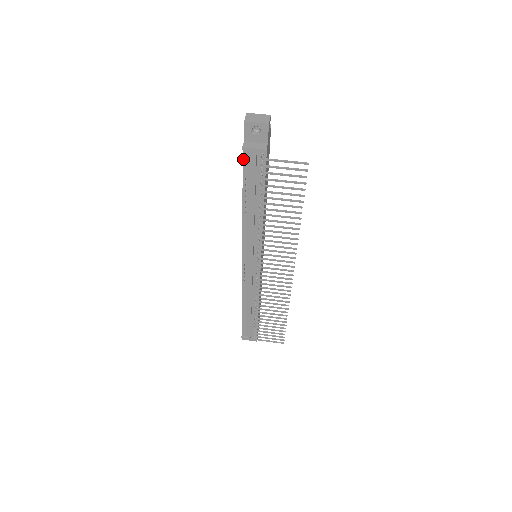
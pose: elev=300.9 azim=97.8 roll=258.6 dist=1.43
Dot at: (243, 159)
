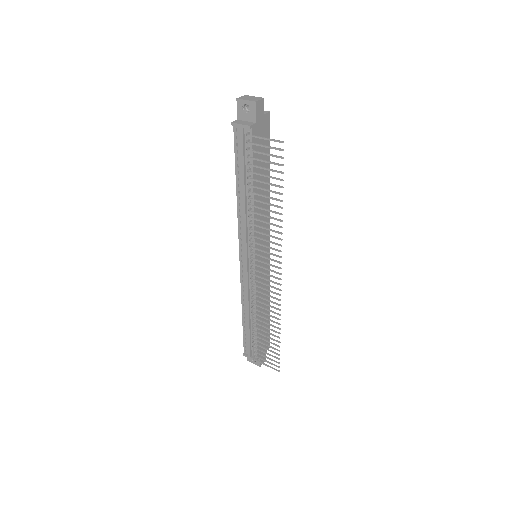
Dot at: (234, 136)
